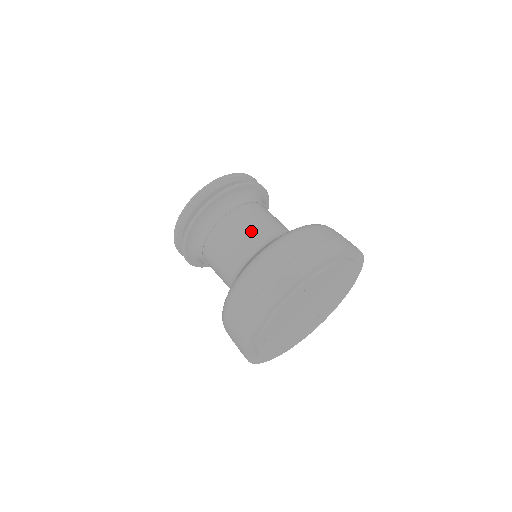
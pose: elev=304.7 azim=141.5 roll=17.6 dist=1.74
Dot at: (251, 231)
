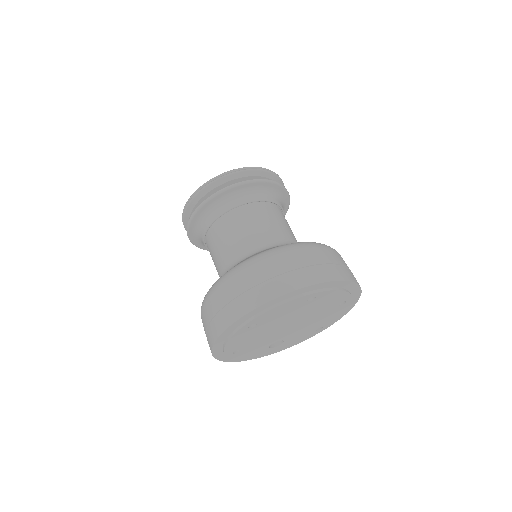
Dot at: (277, 227)
